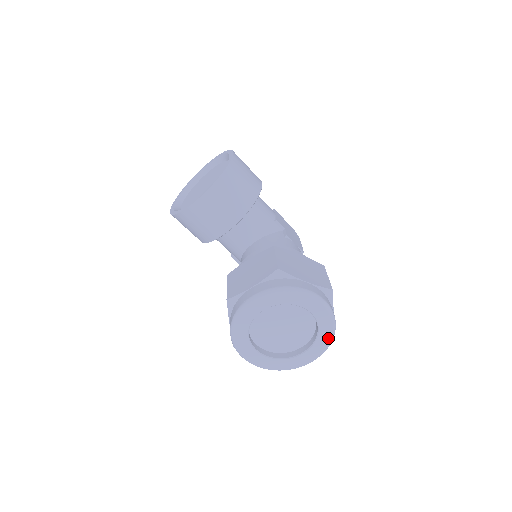
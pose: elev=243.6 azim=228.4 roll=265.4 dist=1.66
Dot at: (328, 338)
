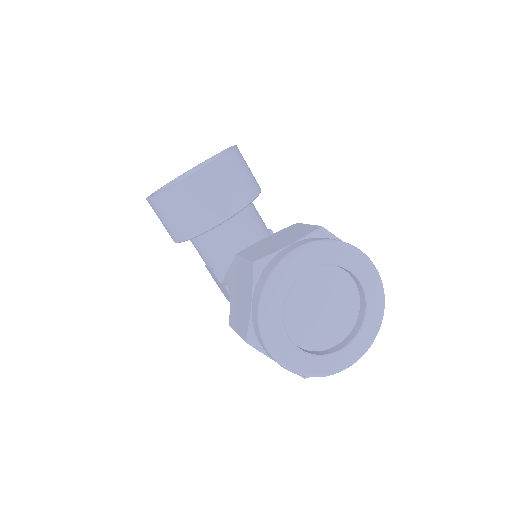
Dot at: (375, 327)
